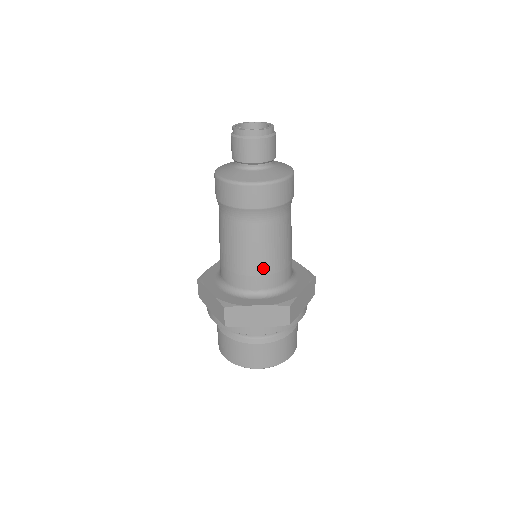
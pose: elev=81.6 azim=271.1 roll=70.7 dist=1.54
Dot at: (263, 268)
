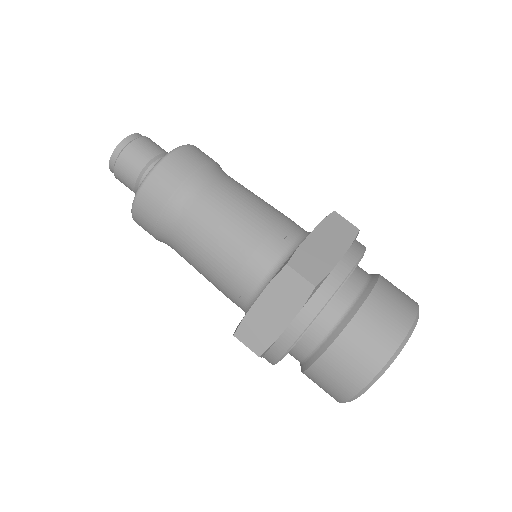
Dot at: (270, 217)
